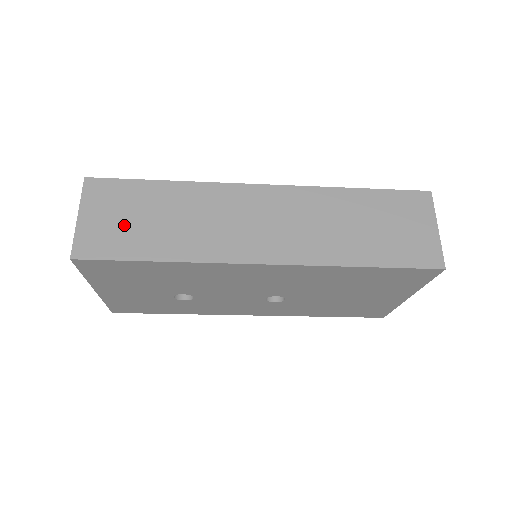
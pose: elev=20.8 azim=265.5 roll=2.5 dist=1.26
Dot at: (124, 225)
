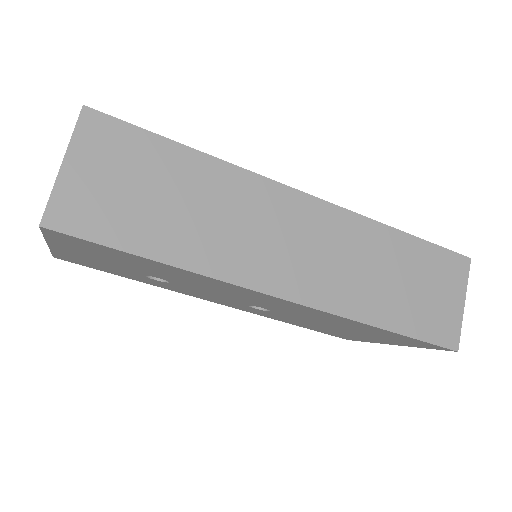
Dot at: (125, 197)
